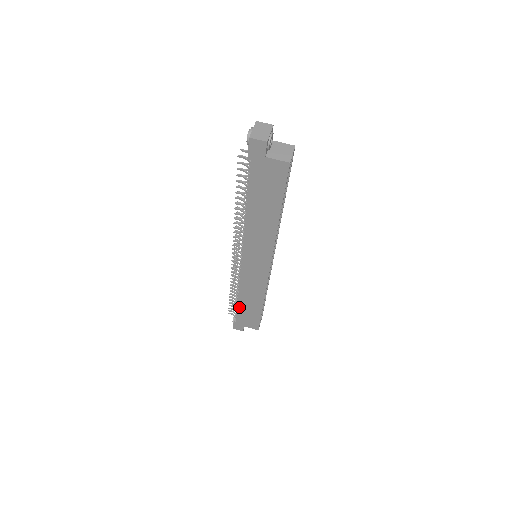
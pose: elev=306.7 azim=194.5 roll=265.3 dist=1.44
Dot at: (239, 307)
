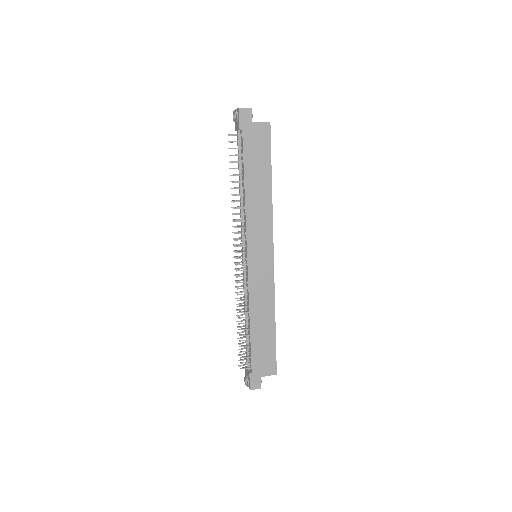
Dot at: (252, 341)
